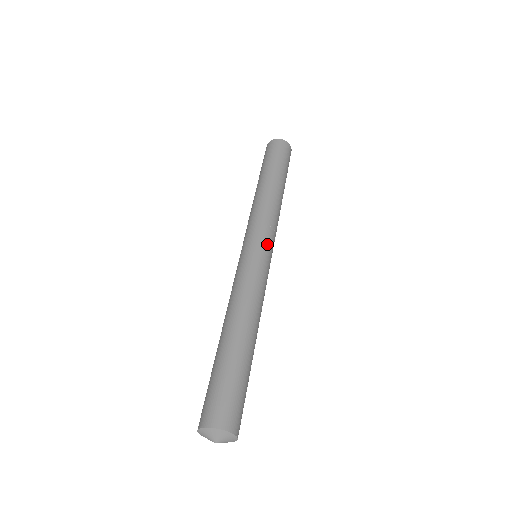
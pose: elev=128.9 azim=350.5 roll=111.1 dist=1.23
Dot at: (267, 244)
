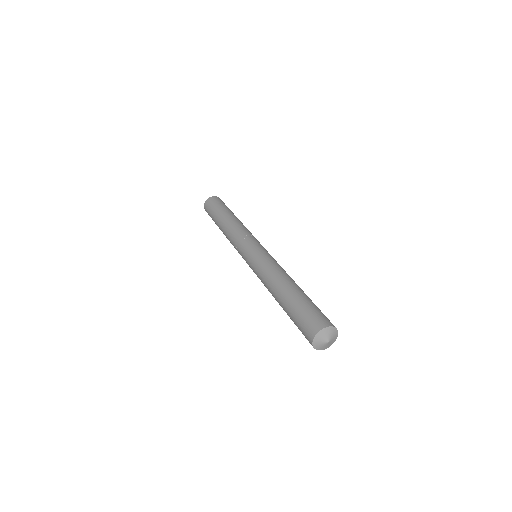
Dot at: occluded
